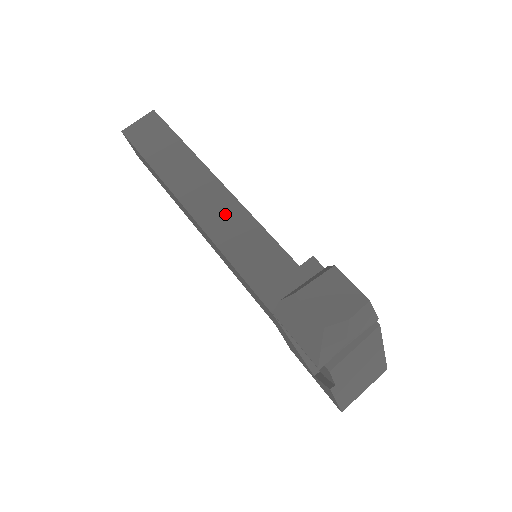
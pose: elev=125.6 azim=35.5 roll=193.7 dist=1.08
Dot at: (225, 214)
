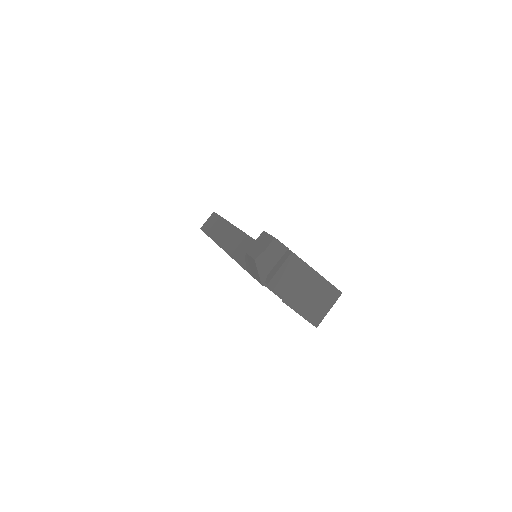
Dot at: (235, 240)
